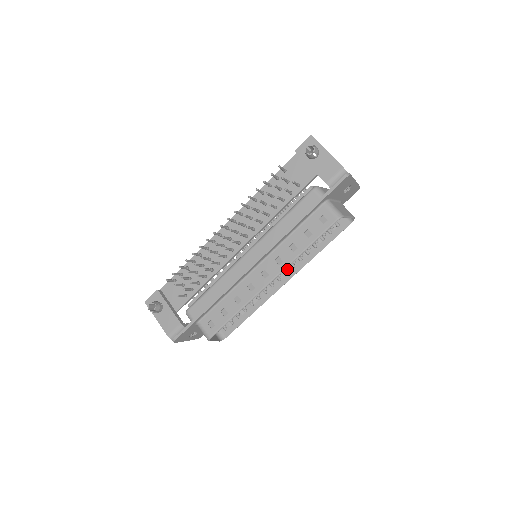
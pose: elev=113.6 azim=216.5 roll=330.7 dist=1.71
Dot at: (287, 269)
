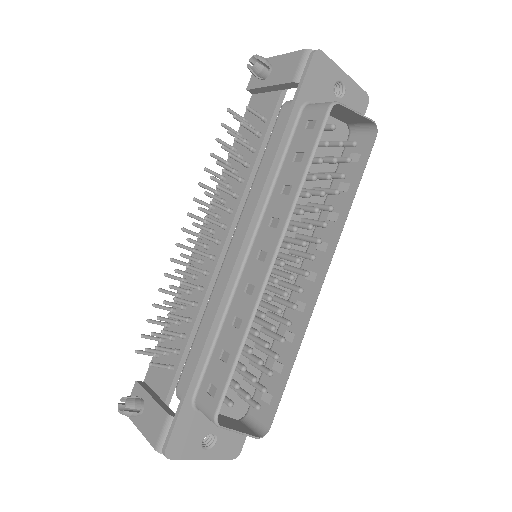
Dot at: (304, 242)
